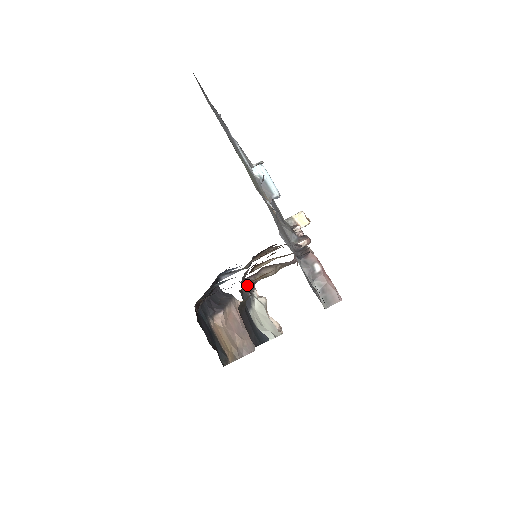
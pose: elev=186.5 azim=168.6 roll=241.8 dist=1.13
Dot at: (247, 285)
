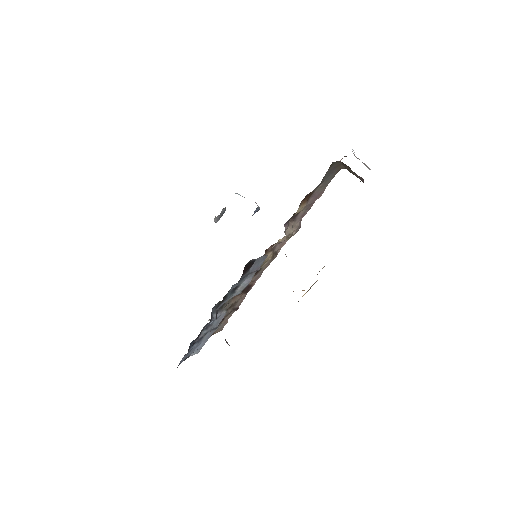
Dot at: occluded
